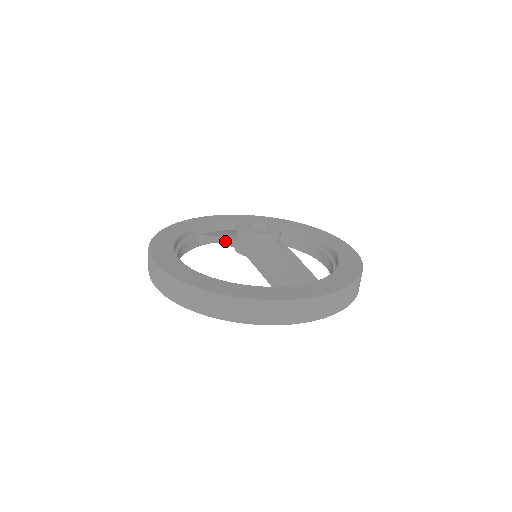
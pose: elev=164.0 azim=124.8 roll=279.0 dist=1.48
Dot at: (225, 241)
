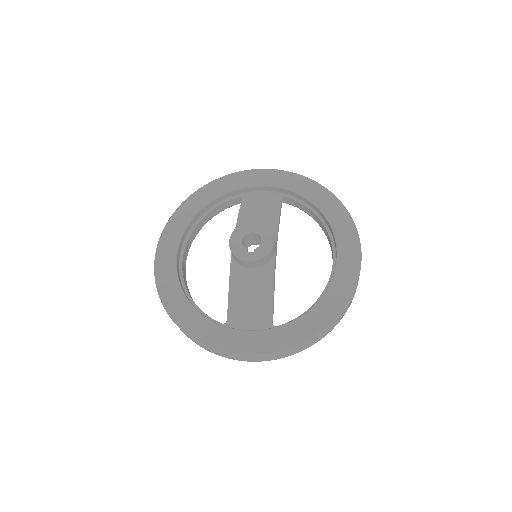
Dot at: occluded
